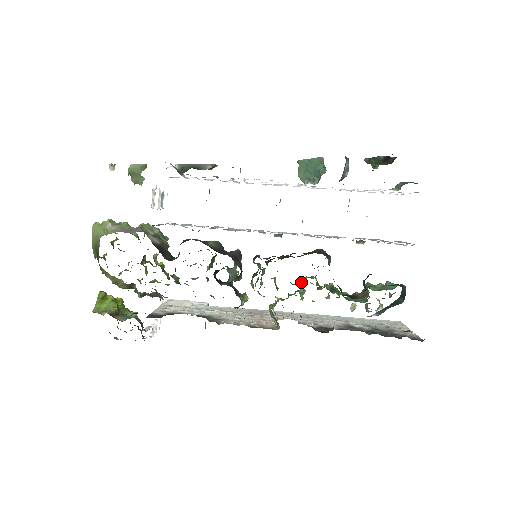
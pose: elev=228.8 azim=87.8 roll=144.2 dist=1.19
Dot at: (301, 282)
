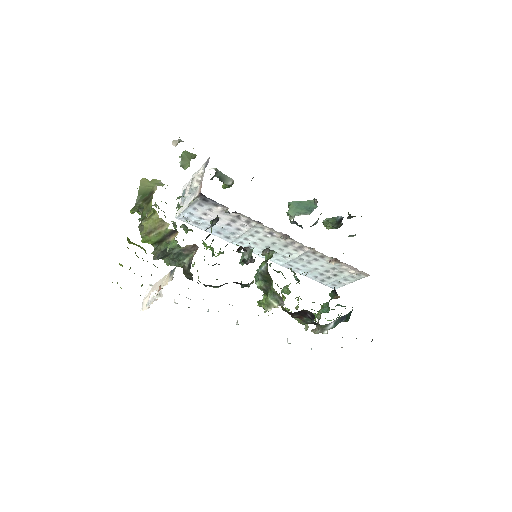
Dot at: (283, 288)
